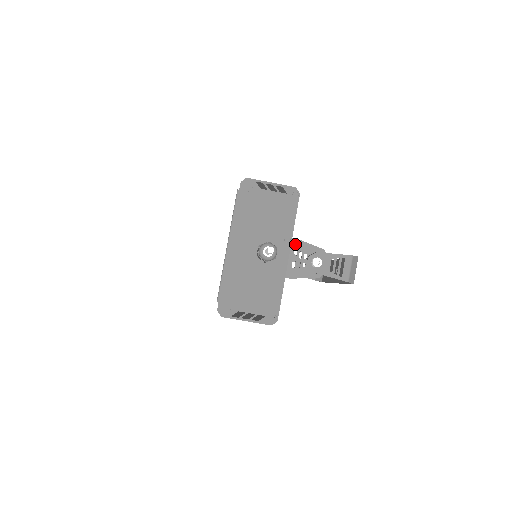
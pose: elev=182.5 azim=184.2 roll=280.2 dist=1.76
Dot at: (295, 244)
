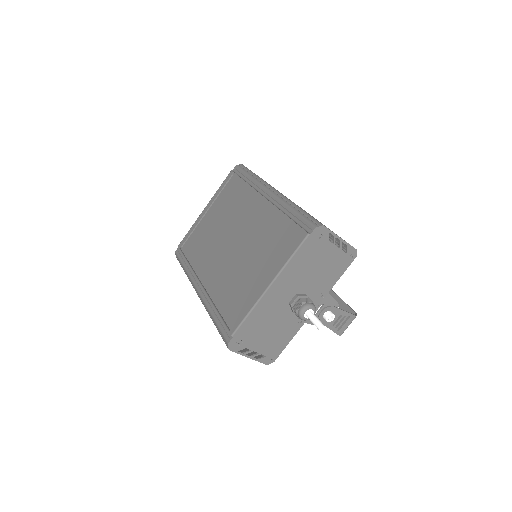
Dot at: occluded
